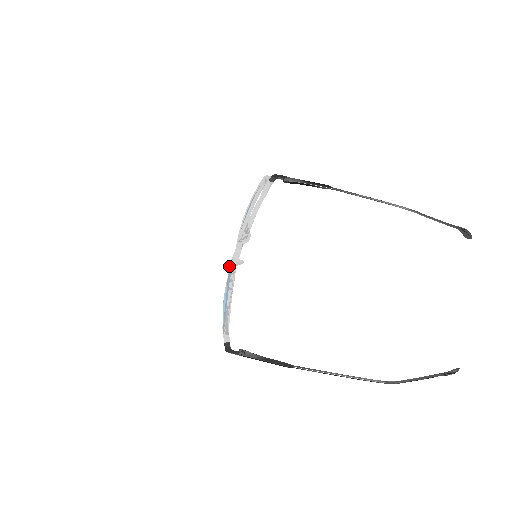
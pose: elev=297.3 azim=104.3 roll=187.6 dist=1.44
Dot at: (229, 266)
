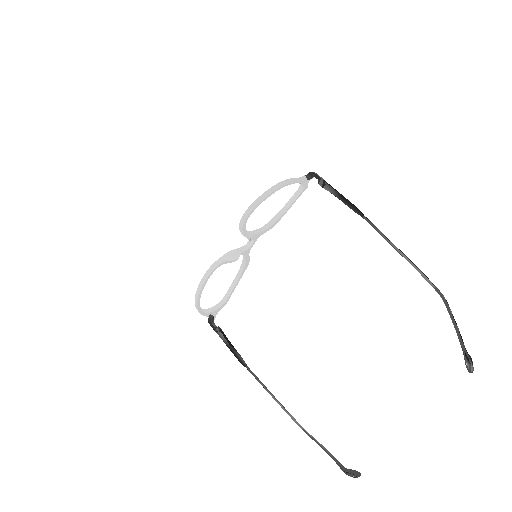
Dot at: (212, 264)
